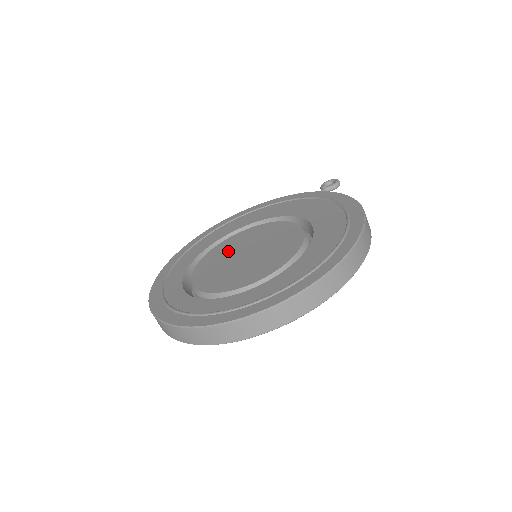
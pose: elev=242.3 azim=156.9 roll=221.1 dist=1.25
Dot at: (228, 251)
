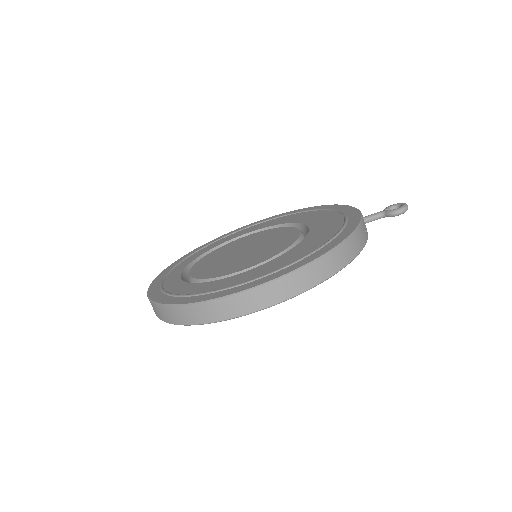
Dot at: (249, 241)
